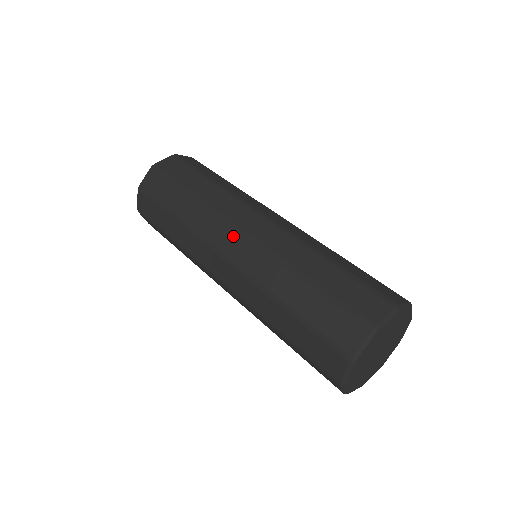
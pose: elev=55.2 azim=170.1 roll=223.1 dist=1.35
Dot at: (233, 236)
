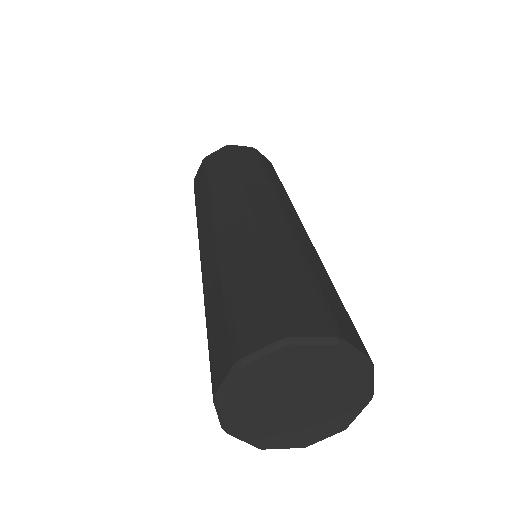
Dot at: occluded
